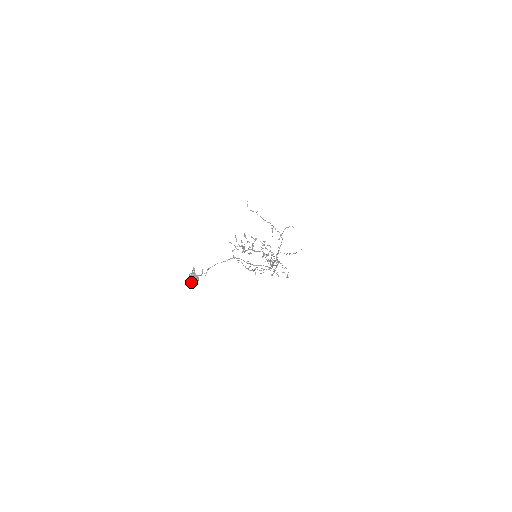
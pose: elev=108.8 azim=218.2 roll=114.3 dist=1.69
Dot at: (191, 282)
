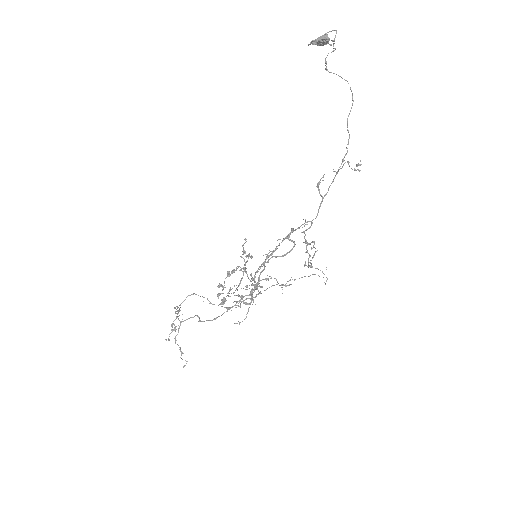
Dot at: (313, 42)
